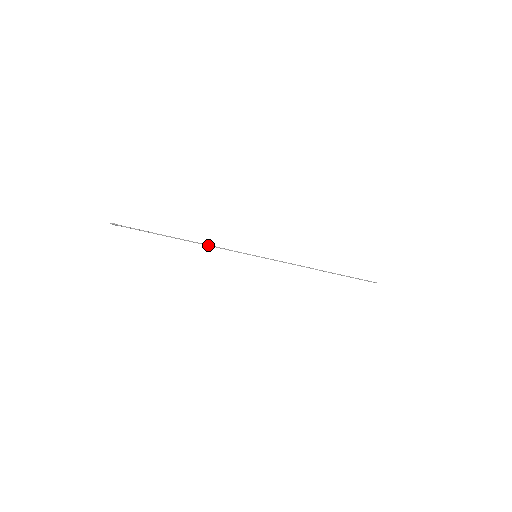
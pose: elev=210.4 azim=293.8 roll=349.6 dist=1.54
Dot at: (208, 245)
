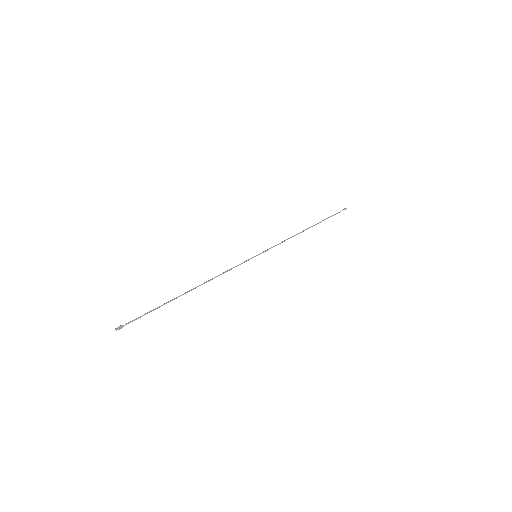
Dot at: occluded
